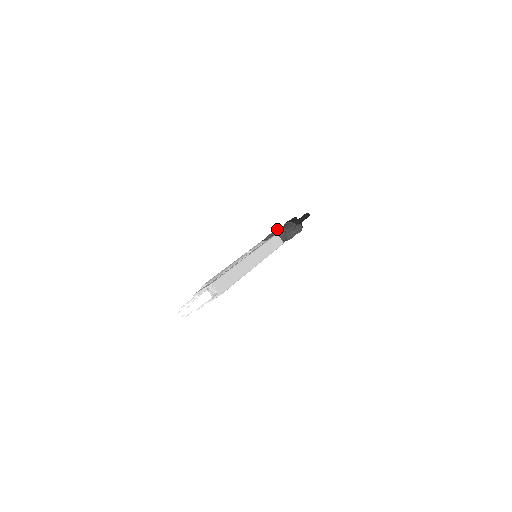
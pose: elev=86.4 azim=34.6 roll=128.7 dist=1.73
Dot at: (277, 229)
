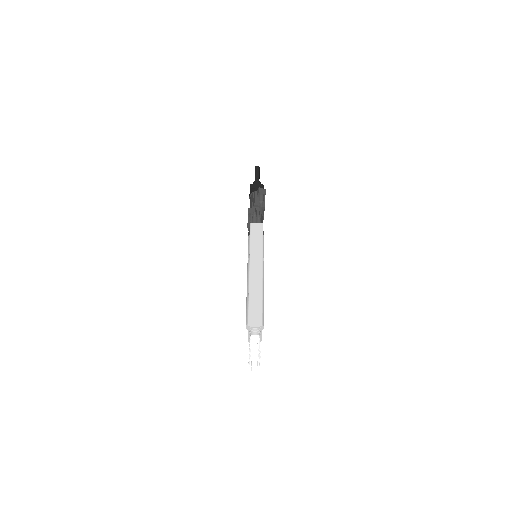
Dot at: occluded
